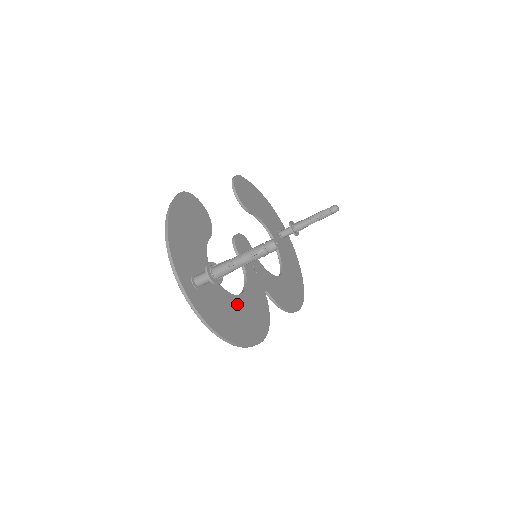
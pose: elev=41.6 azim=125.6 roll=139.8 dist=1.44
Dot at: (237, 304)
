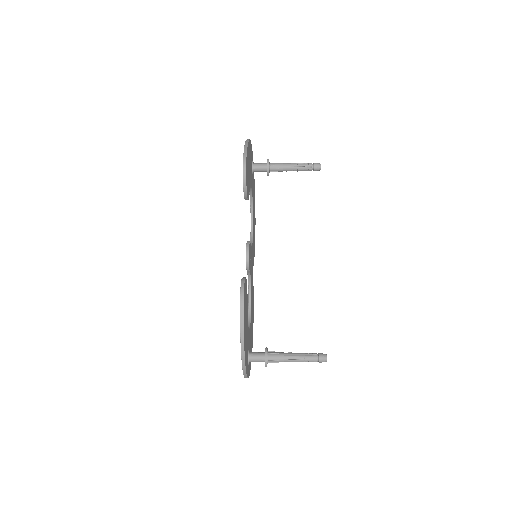
Dot at: (251, 322)
